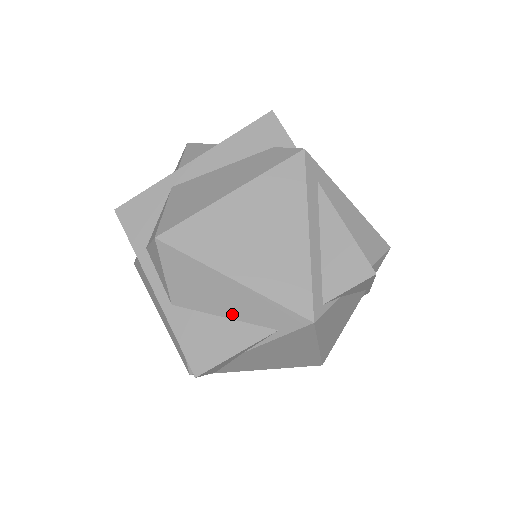
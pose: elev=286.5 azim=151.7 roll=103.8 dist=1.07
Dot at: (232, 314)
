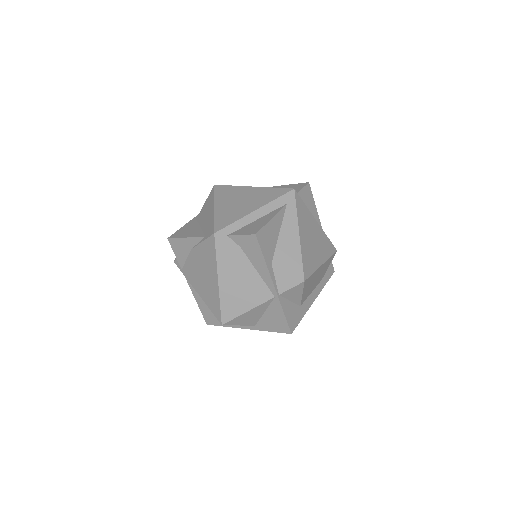
Dot at: (203, 226)
